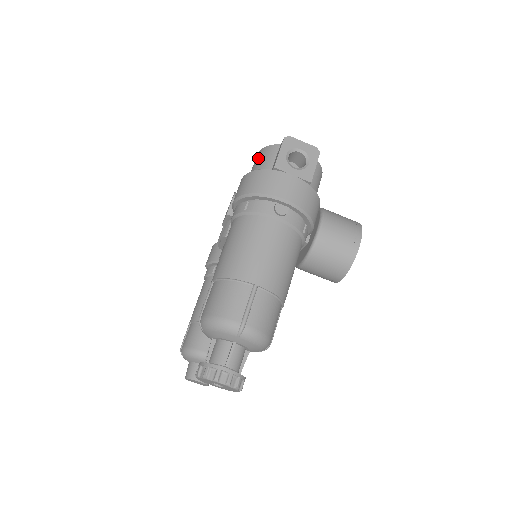
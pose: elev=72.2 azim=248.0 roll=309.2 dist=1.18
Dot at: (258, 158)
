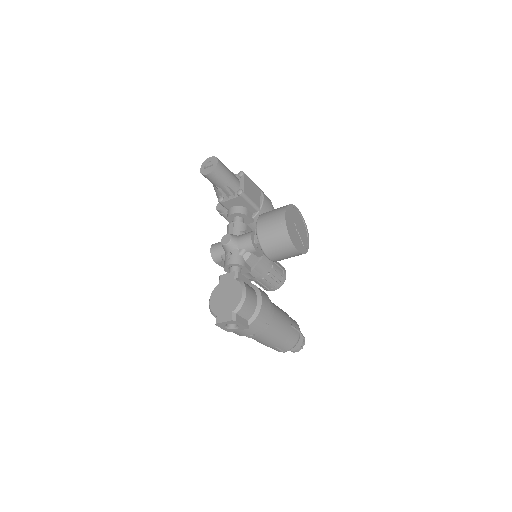
Dot at: occluded
